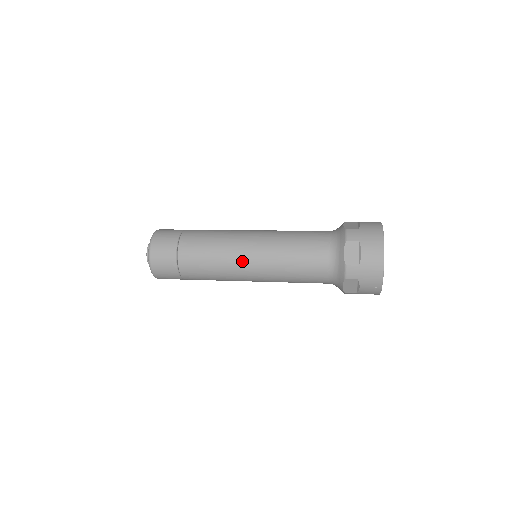
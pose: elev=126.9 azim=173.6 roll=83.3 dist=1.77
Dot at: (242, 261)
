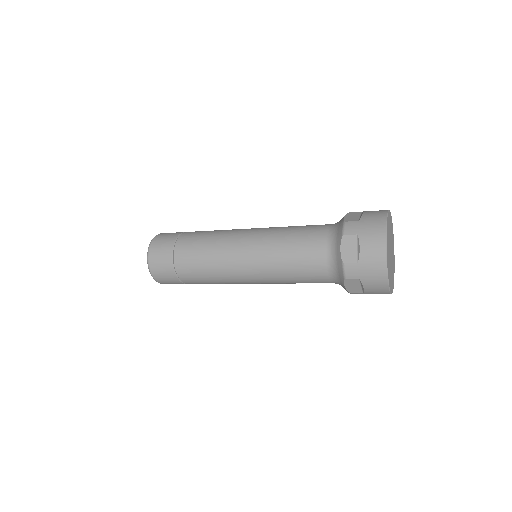
Dot at: (236, 263)
